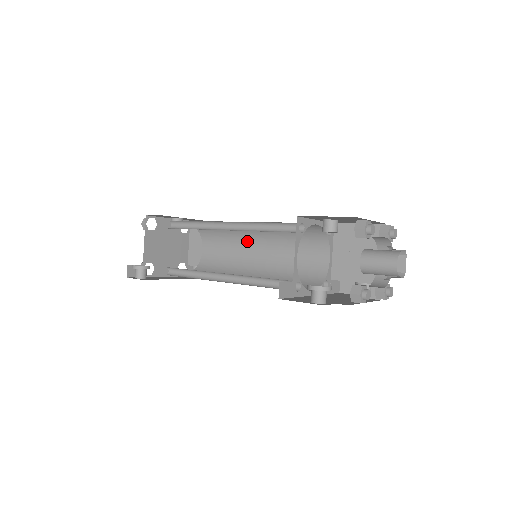
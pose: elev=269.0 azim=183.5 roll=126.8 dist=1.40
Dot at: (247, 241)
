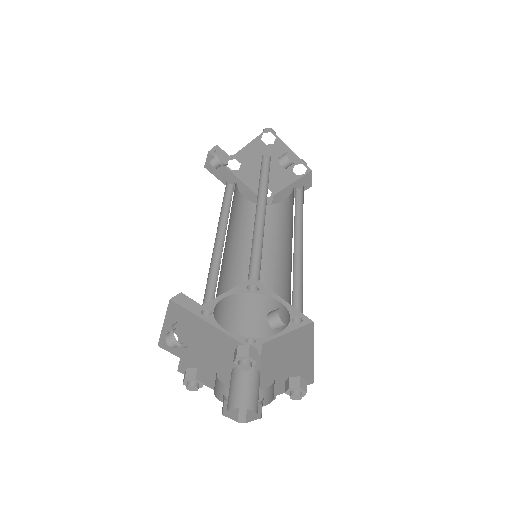
Dot at: (290, 239)
